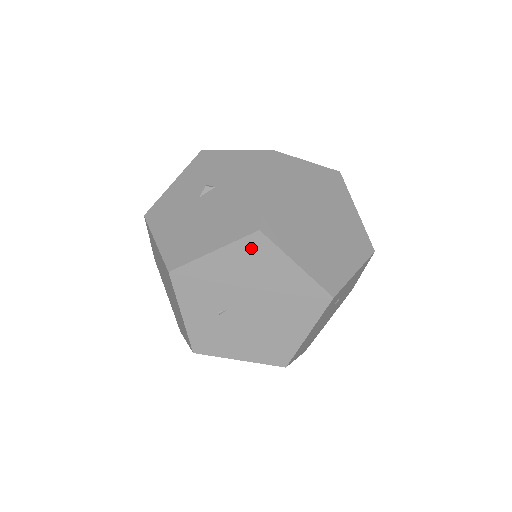
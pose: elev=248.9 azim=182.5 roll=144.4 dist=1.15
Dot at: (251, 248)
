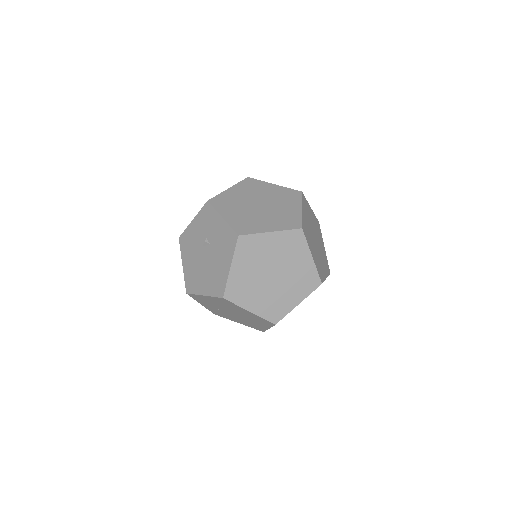
Dot at: (222, 301)
